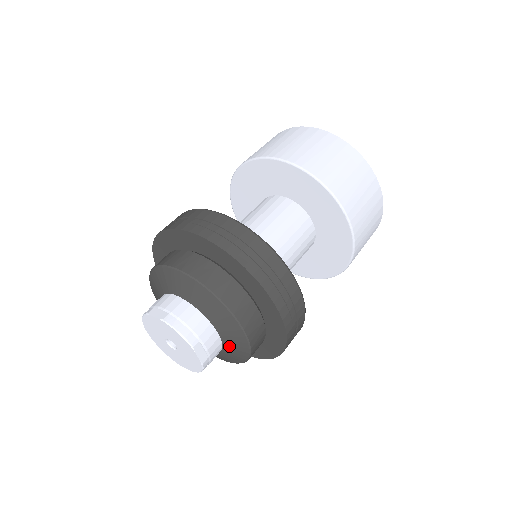
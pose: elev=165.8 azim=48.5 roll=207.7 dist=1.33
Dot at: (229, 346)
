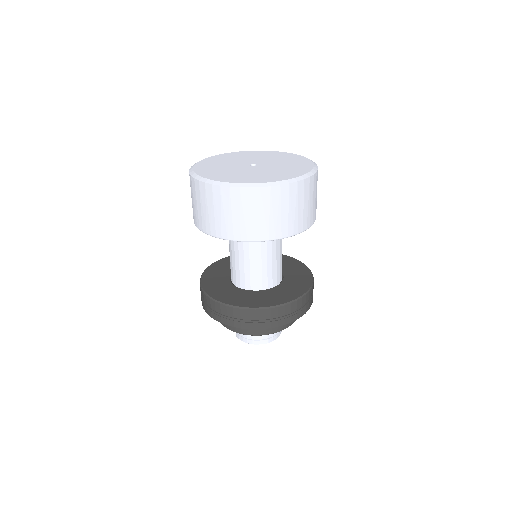
Dot at: occluded
